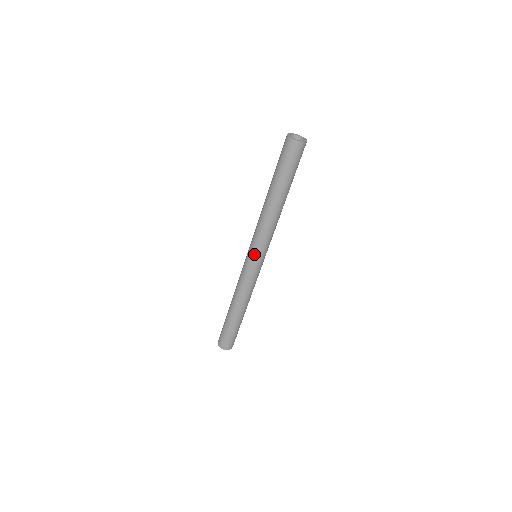
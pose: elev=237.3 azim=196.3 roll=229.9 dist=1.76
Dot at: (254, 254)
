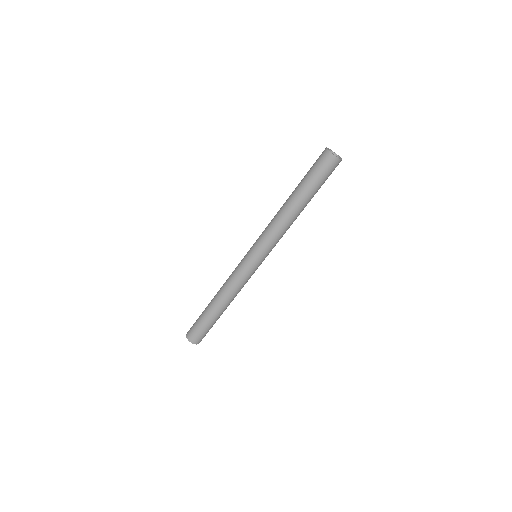
Dot at: (254, 251)
